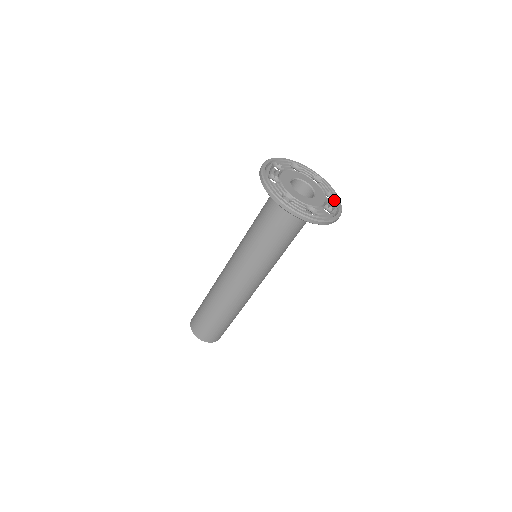
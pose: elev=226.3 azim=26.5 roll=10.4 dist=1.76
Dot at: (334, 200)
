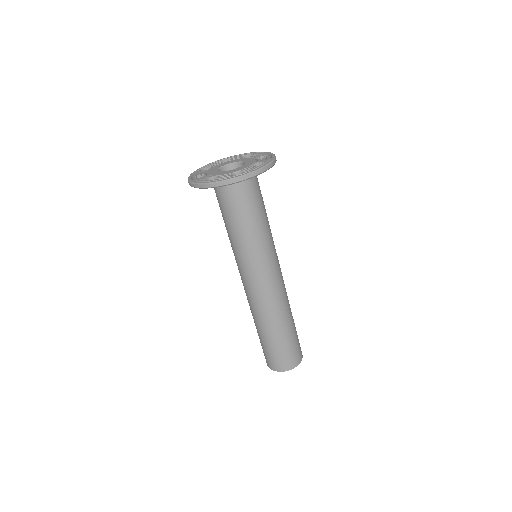
Dot at: (253, 154)
